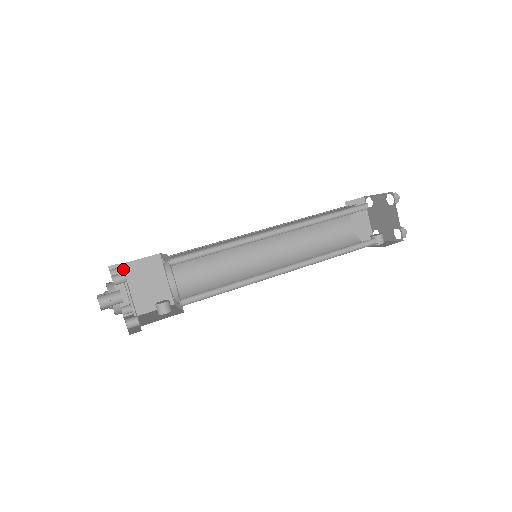
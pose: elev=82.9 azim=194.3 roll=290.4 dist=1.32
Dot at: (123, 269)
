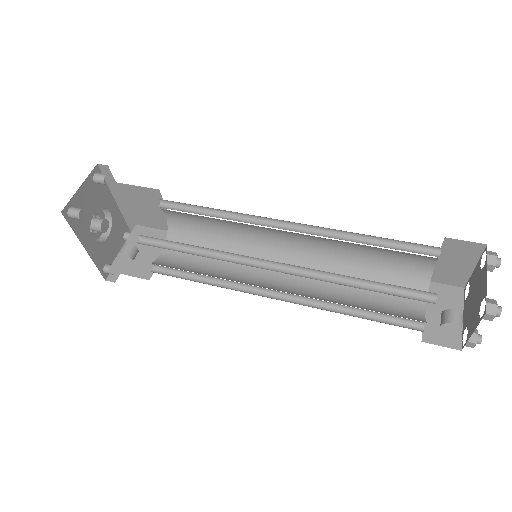
Dot at: occluded
